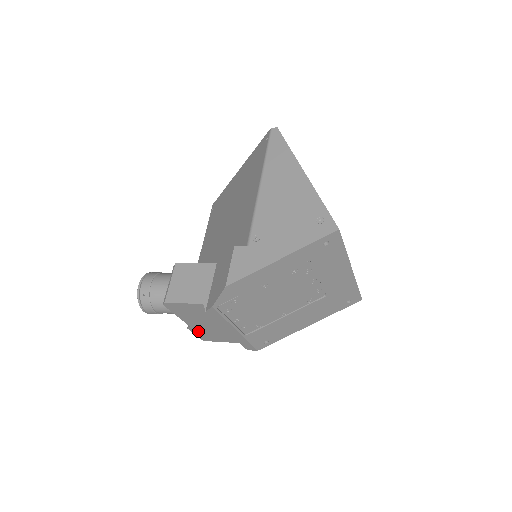
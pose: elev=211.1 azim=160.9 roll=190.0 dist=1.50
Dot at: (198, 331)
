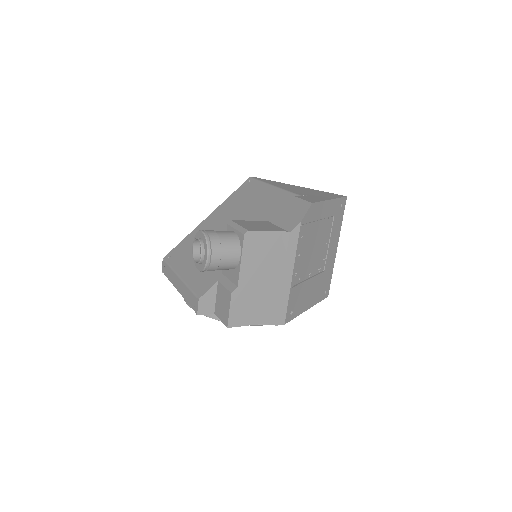
Dot at: (238, 299)
